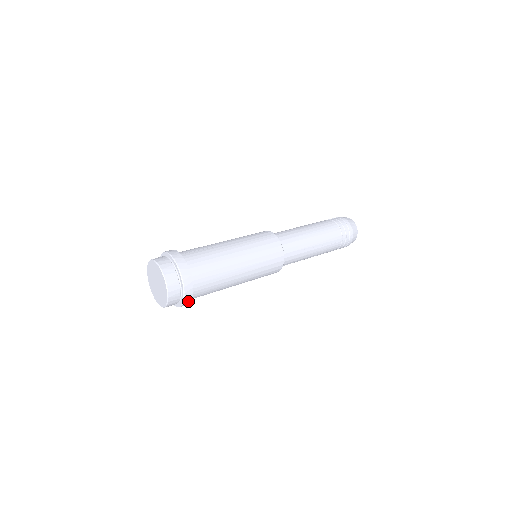
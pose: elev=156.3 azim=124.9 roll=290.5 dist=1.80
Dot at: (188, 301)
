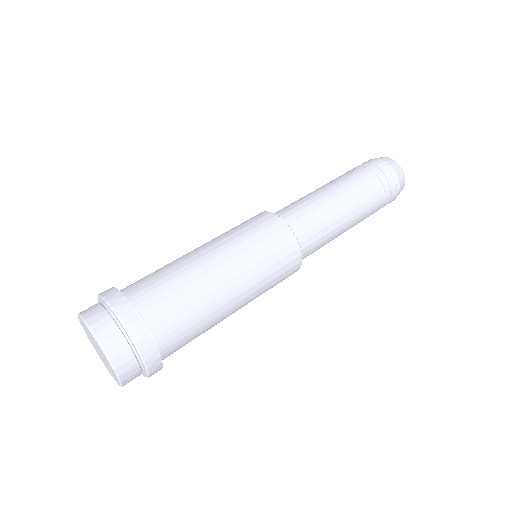
Dot at: (156, 368)
